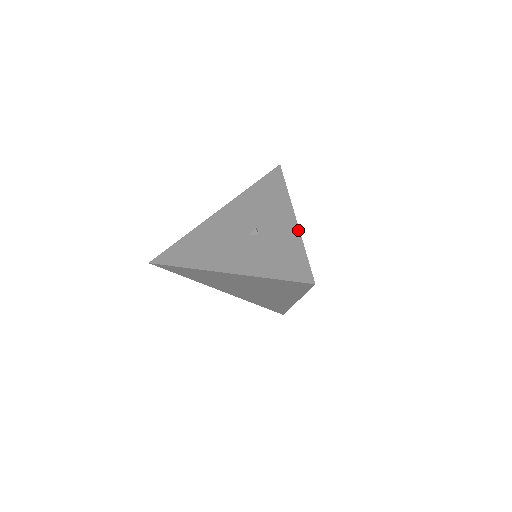
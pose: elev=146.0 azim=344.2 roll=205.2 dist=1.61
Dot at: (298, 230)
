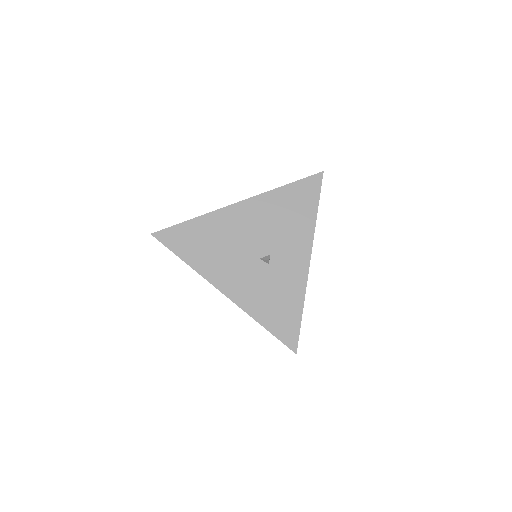
Dot at: (306, 282)
